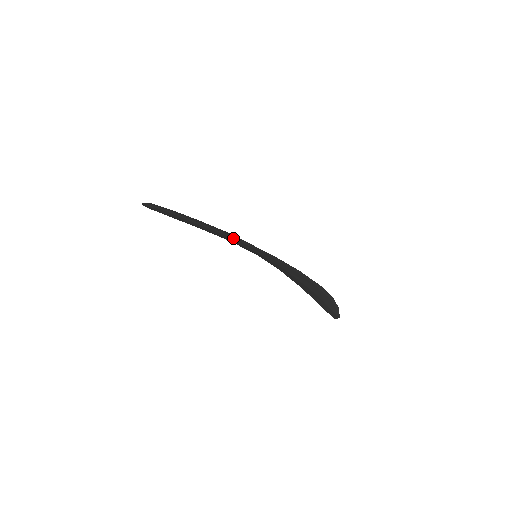
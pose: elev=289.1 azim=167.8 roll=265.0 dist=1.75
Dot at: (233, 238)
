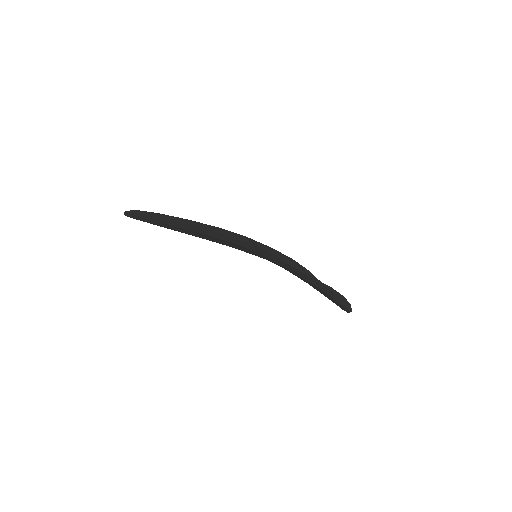
Dot at: (228, 245)
